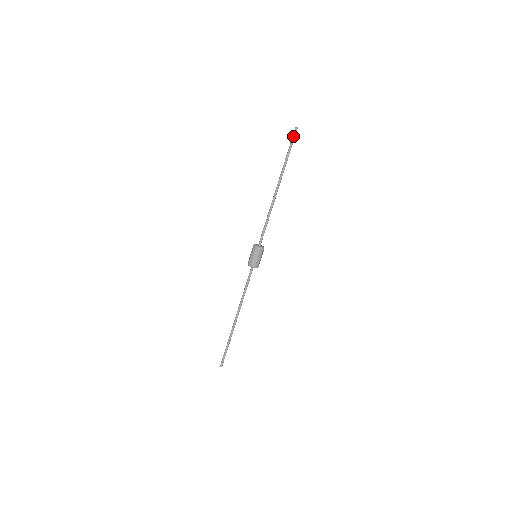
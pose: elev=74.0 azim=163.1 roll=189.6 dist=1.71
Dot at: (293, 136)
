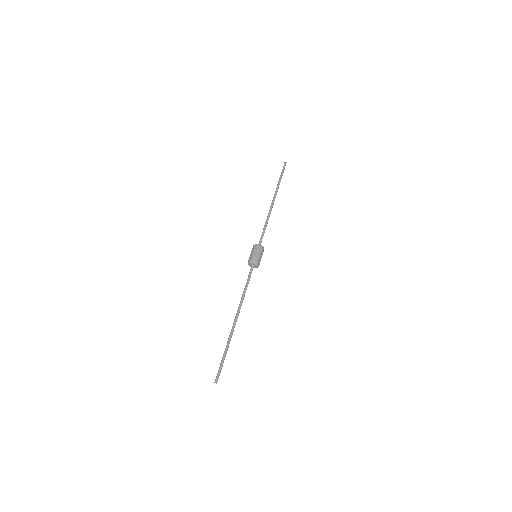
Dot at: (283, 167)
